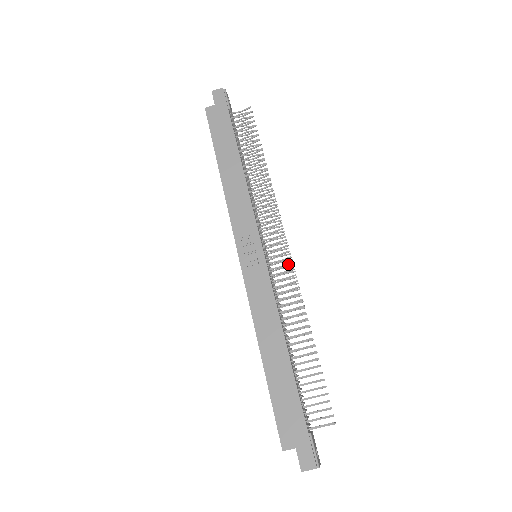
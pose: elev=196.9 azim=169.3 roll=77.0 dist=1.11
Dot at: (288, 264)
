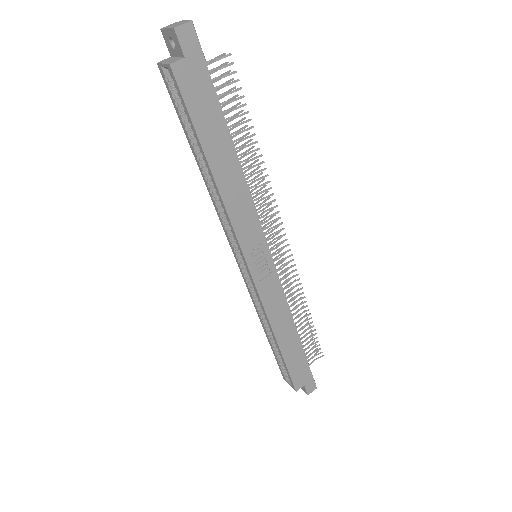
Dot at: (288, 257)
